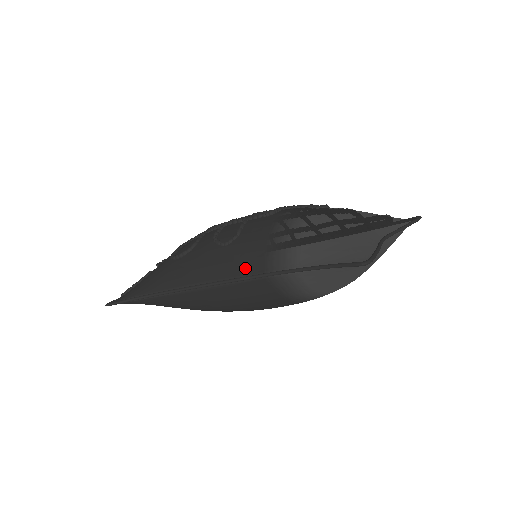
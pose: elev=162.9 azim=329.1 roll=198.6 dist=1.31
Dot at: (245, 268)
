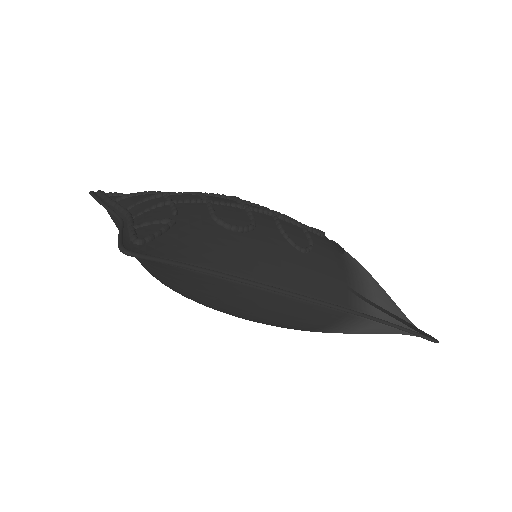
Dot at: (331, 294)
